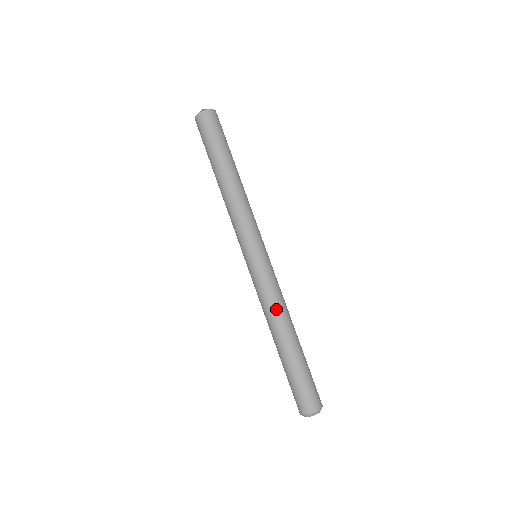
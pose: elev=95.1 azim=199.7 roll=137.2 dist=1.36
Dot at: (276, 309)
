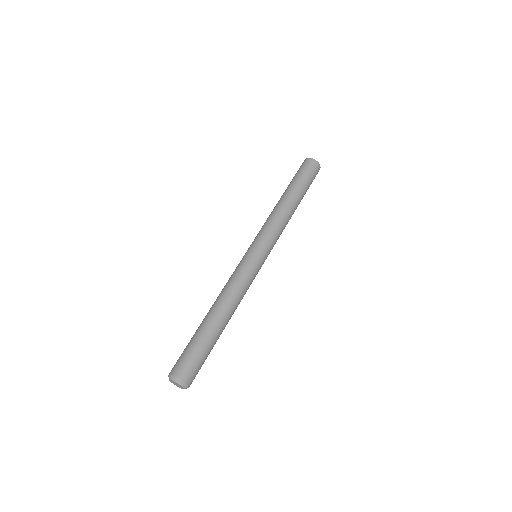
Dot at: (224, 289)
